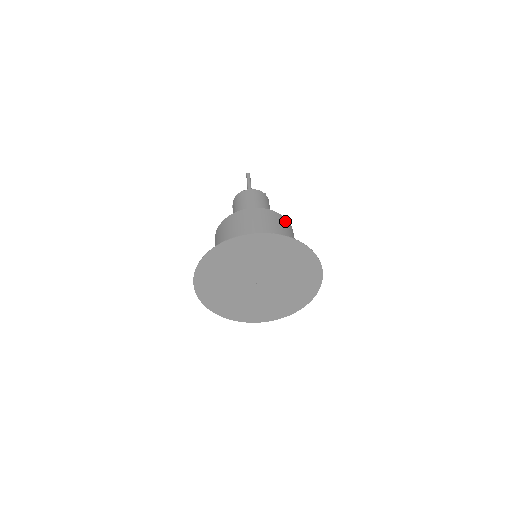
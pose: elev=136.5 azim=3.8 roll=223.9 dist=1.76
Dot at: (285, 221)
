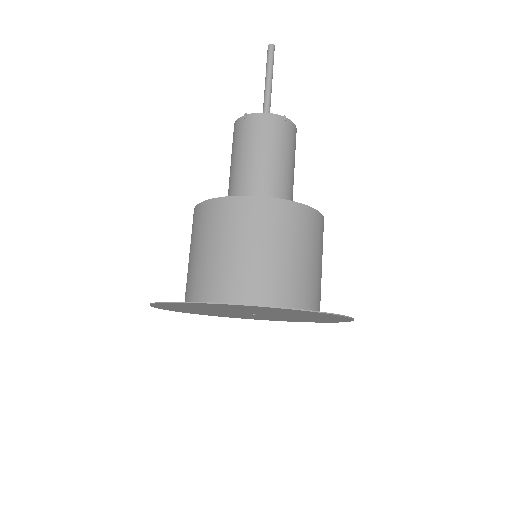
Dot at: (297, 213)
